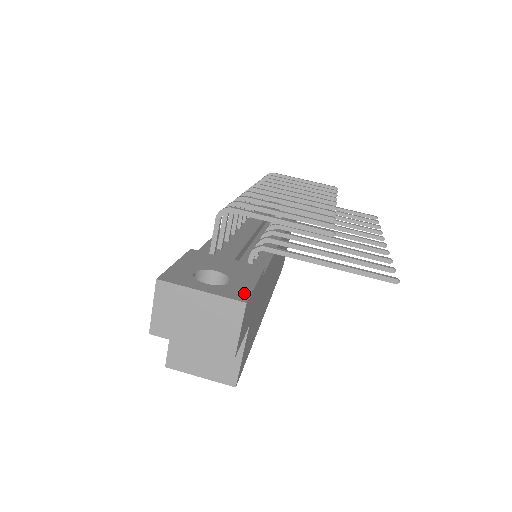
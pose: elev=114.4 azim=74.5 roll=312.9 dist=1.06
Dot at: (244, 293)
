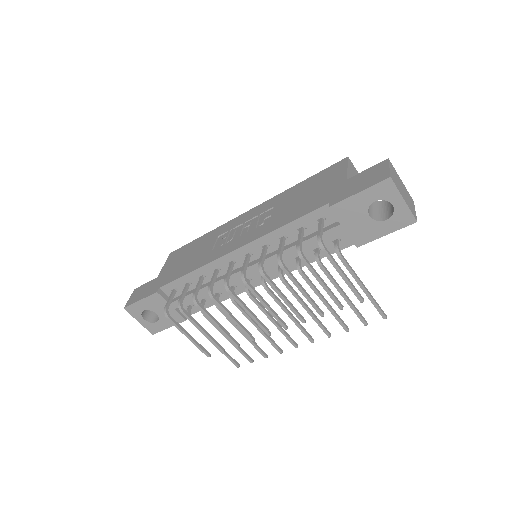
Dot at: (156, 331)
